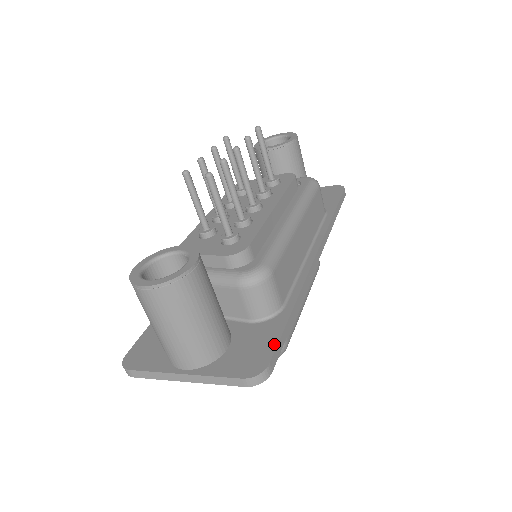
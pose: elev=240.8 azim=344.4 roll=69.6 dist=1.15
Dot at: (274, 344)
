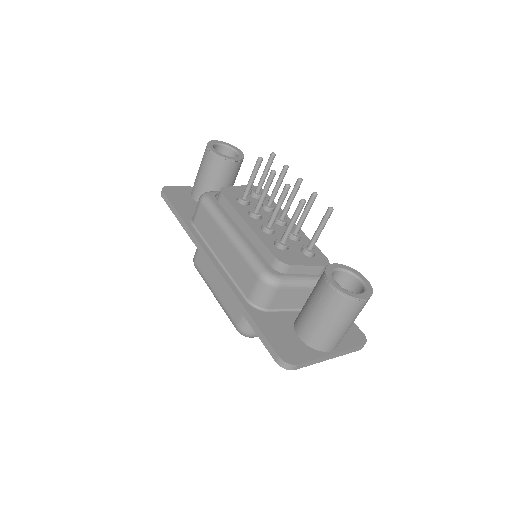
Dot at: occluded
